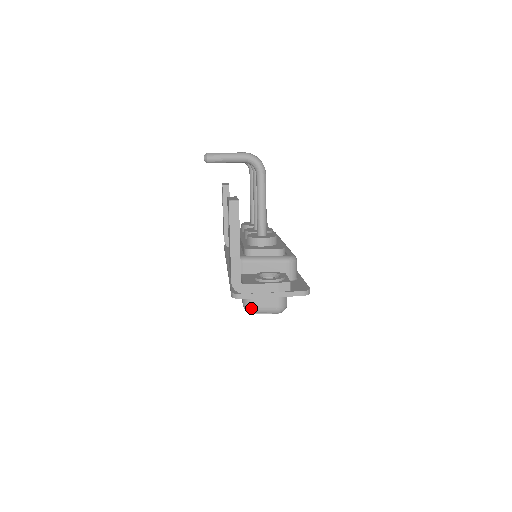
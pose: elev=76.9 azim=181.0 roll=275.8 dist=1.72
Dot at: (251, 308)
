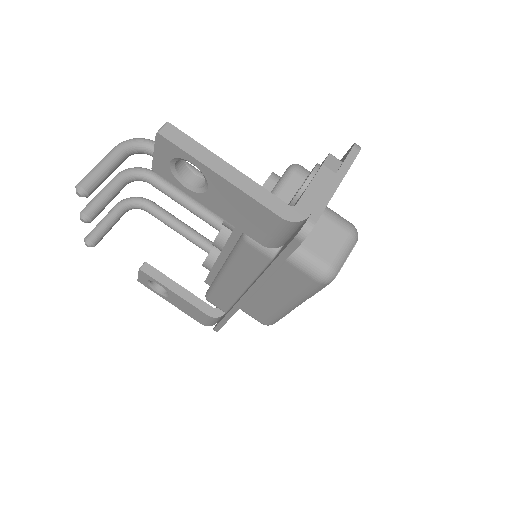
Dot at: (329, 267)
